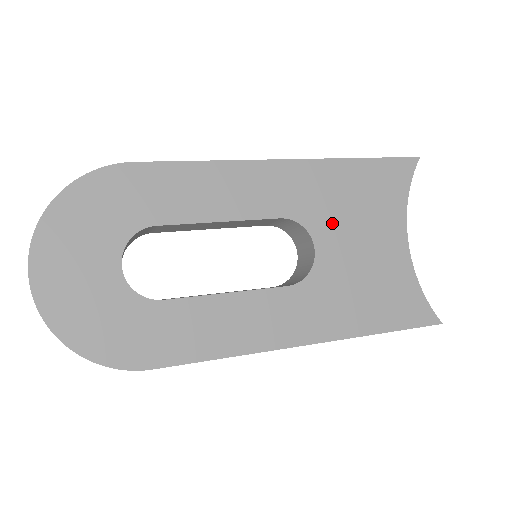
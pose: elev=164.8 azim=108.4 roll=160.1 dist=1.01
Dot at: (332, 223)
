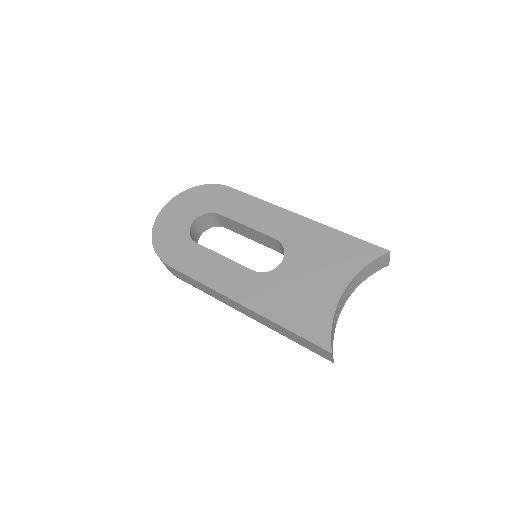
Dot at: (302, 255)
